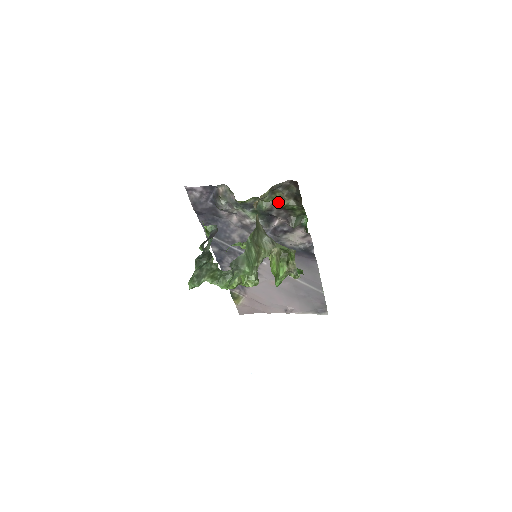
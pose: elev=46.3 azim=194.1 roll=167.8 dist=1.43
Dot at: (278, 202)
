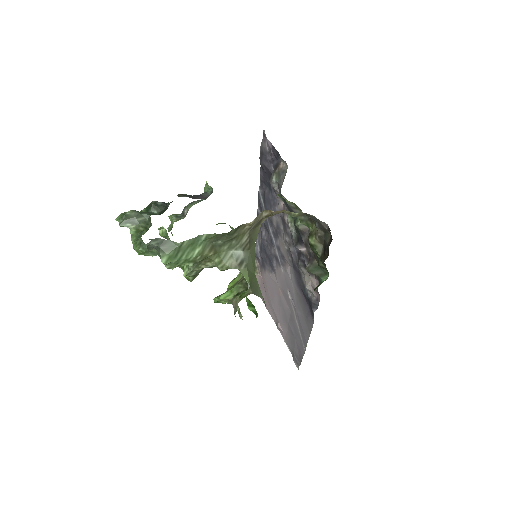
Dot at: (310, 234)
